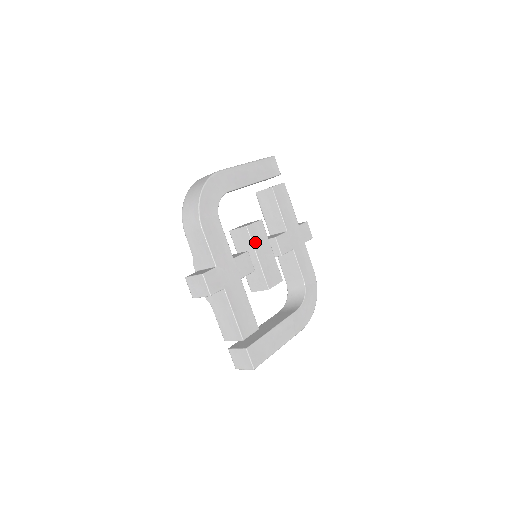
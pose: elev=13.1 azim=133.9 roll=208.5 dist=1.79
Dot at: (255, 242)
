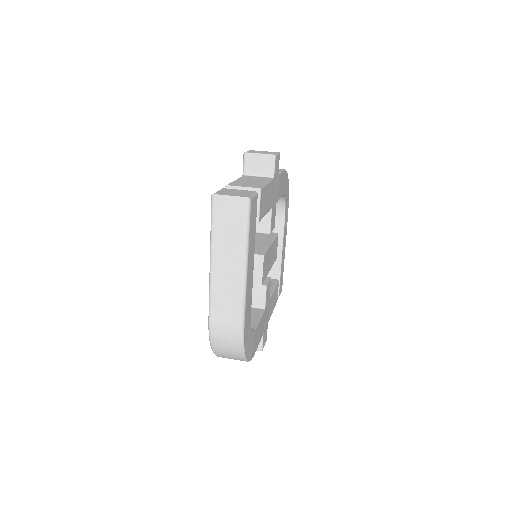
Dot at: (266, 273)
